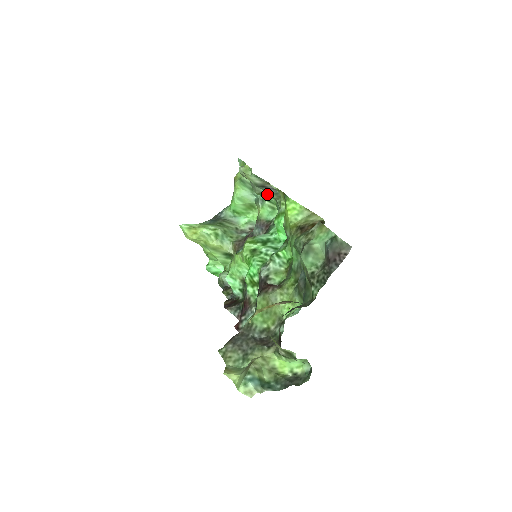
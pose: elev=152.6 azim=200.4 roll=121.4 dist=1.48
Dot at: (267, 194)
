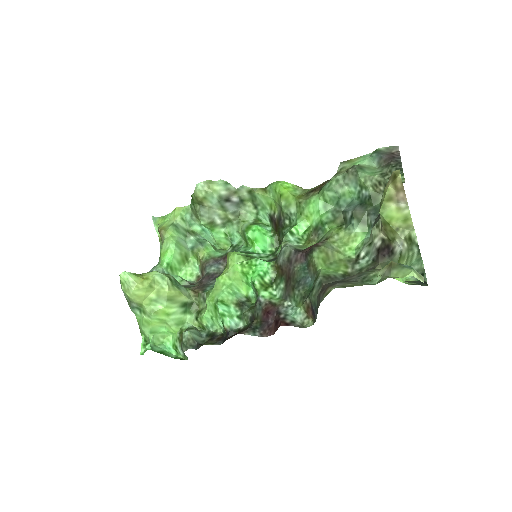
Dot at: (218, 222)
